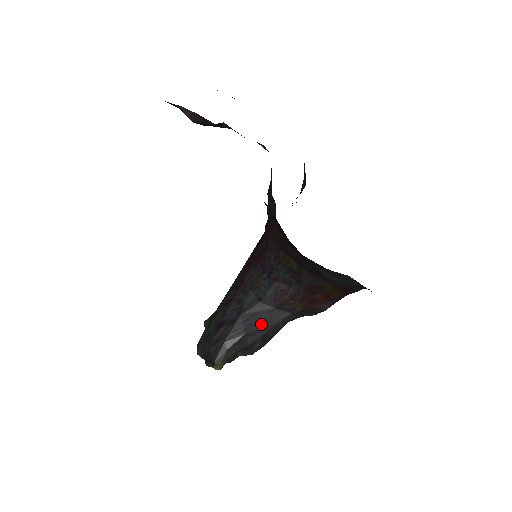
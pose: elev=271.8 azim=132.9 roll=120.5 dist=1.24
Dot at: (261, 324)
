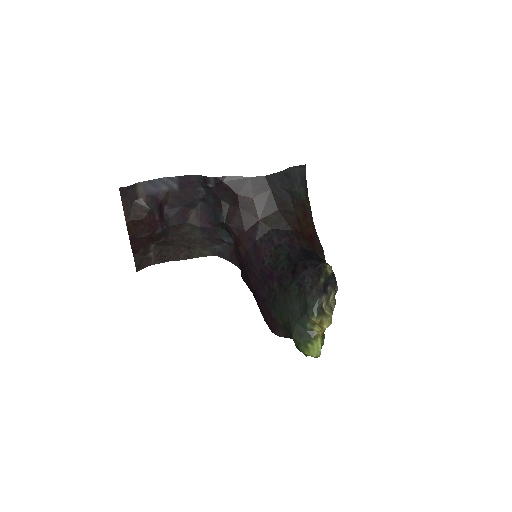
Dot at: (308, 253)
